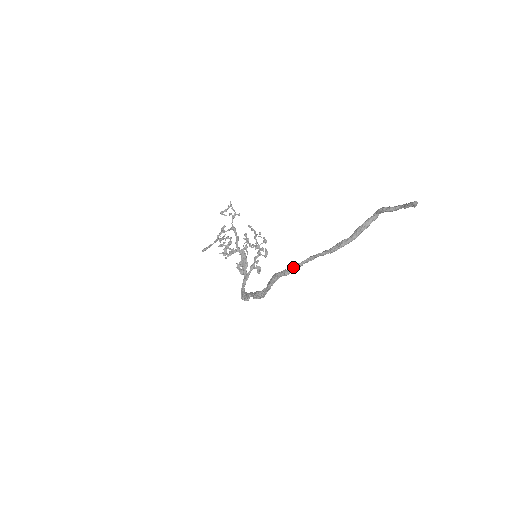
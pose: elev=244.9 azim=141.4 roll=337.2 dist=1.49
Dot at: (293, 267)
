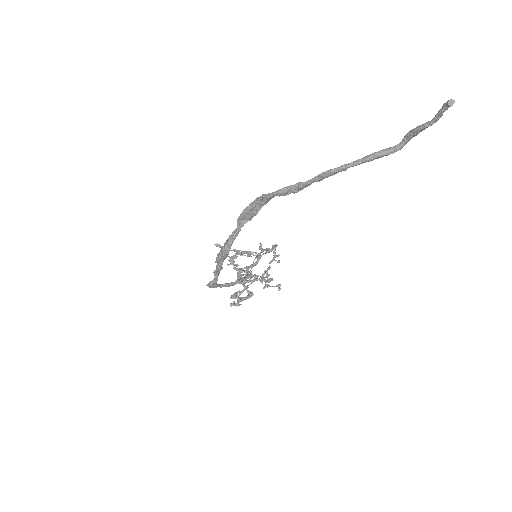
Dot at: (276, 191)
